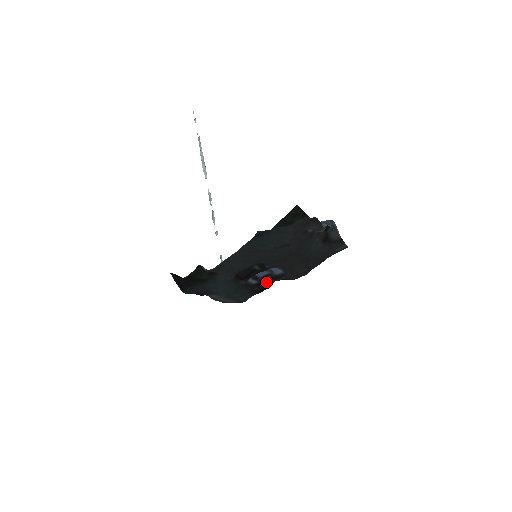
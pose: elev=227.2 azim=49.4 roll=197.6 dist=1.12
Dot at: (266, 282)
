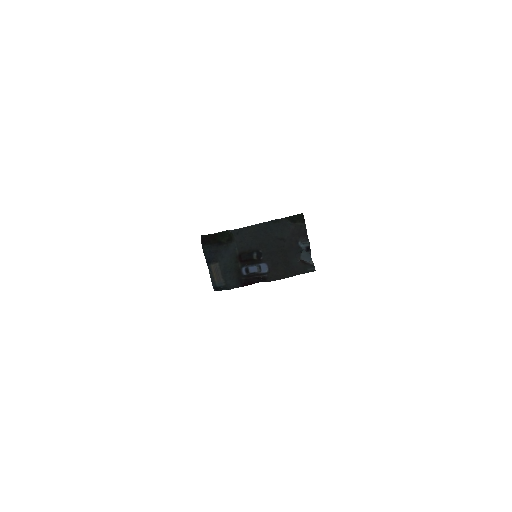
Dot at: (253, 276)
